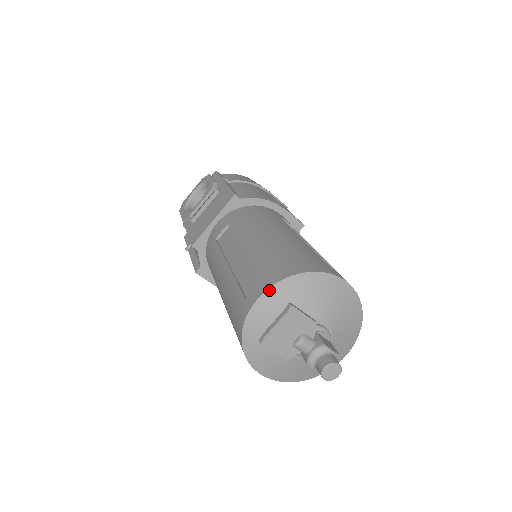
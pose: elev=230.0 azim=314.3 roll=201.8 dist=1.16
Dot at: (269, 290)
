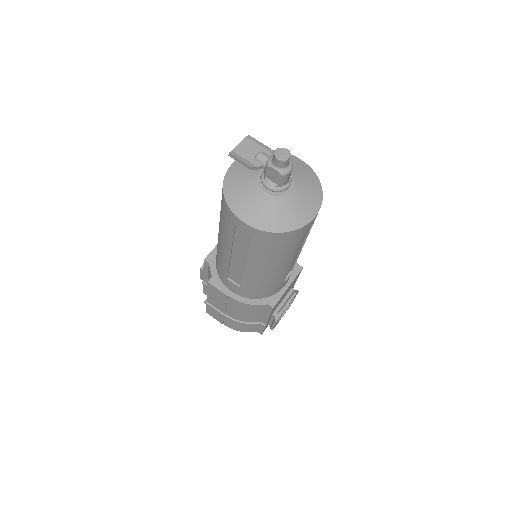
Dot at: occluded
